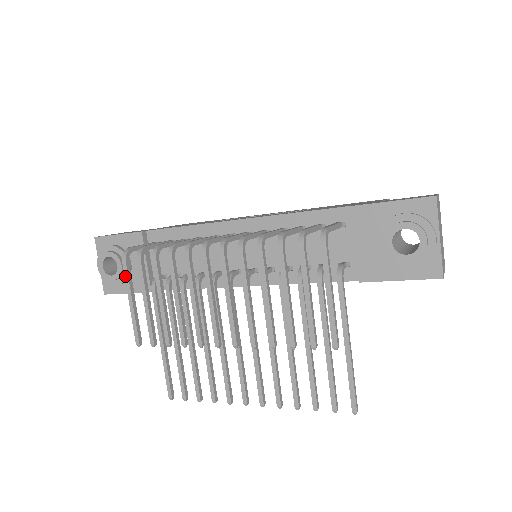
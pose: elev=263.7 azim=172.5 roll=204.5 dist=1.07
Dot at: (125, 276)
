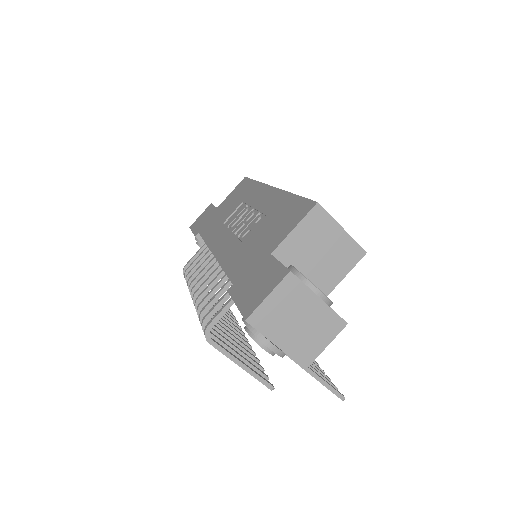
Dot at: occluded
